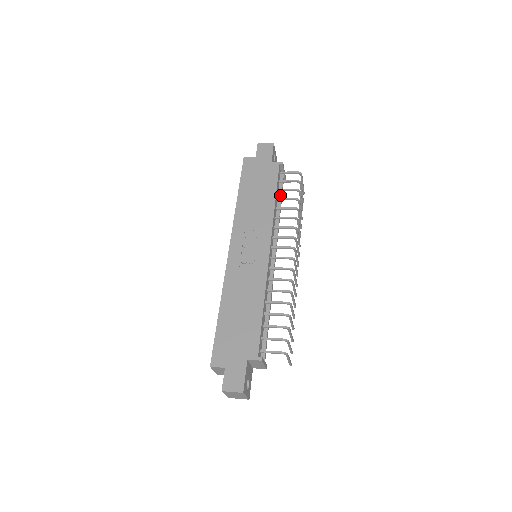
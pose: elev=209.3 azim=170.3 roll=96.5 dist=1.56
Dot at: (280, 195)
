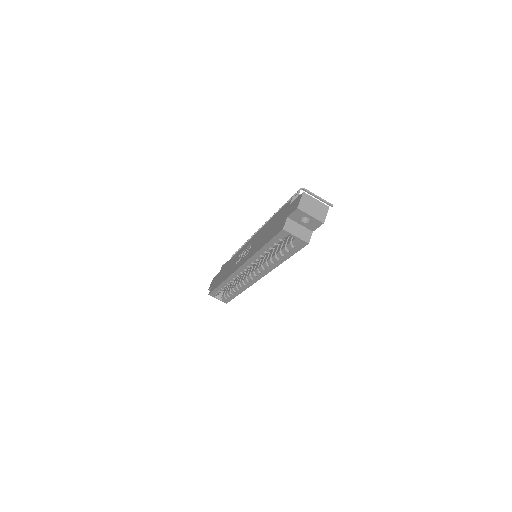
Dot at: occluded
